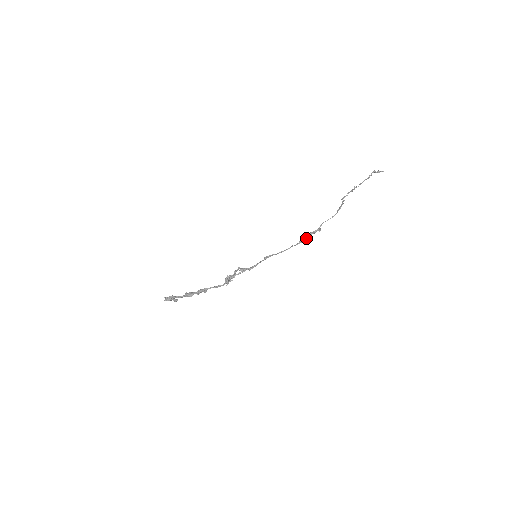
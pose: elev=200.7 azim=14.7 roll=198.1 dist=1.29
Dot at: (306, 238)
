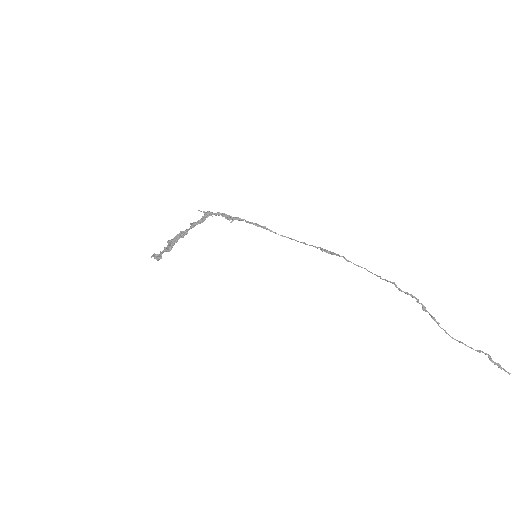
Dot at: occluded
